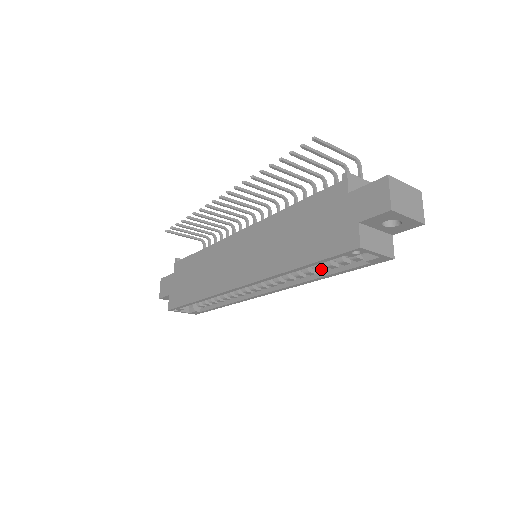
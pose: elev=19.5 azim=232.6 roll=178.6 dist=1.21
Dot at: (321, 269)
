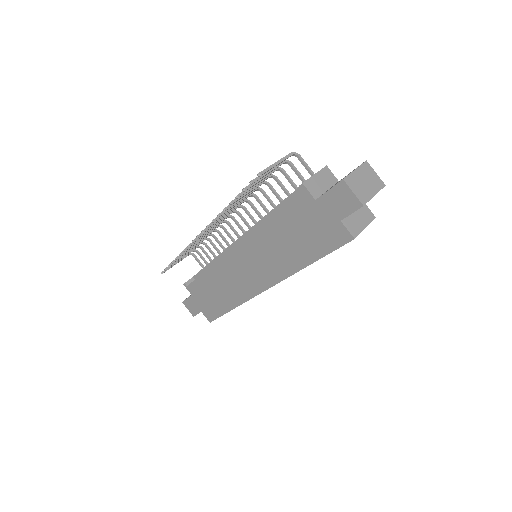
Dot at: occluded
